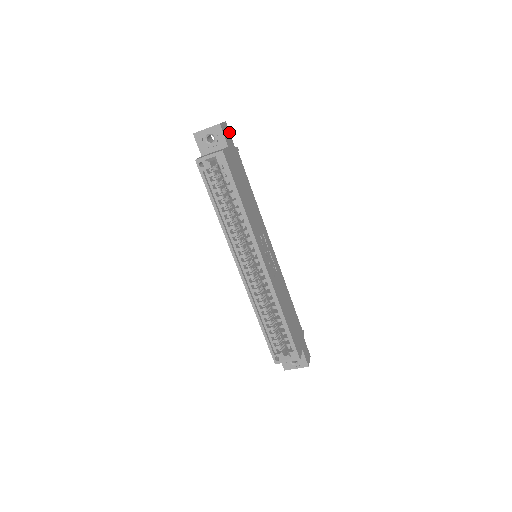
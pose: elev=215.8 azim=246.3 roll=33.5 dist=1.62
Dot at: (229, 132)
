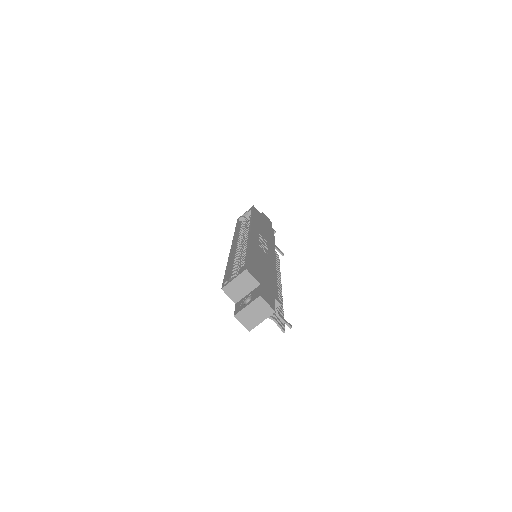
Dot at: (271, 224)
